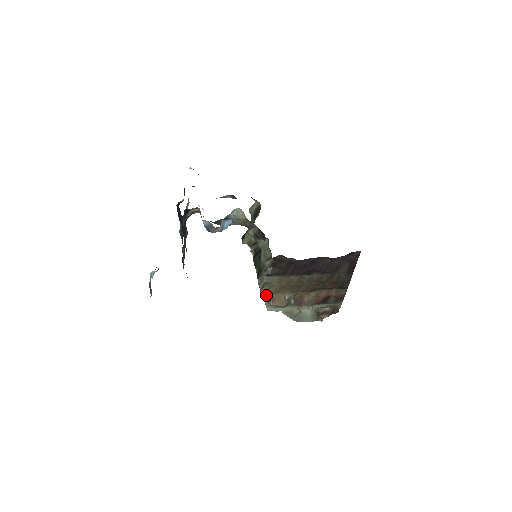
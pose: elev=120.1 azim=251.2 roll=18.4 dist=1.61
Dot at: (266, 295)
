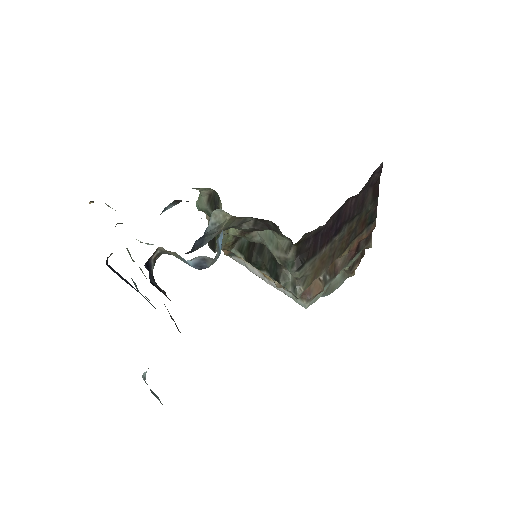
Dot at: occluded
